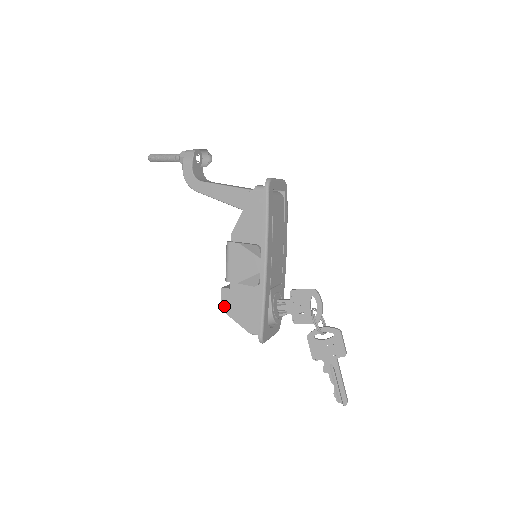
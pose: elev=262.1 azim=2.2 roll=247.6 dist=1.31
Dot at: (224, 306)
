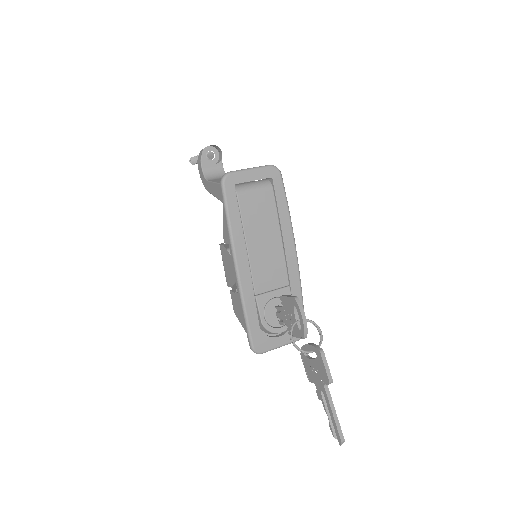
Dot at: (235, 310)
